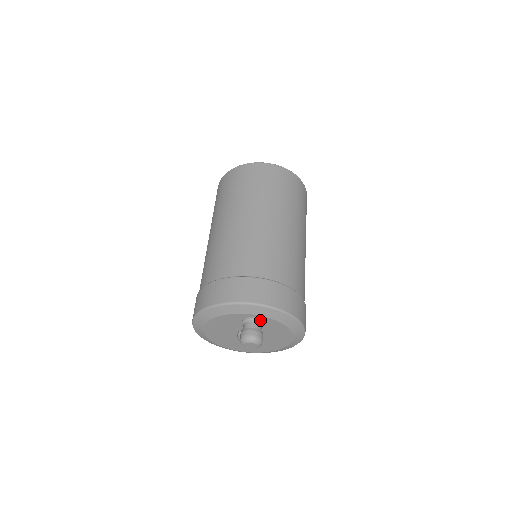
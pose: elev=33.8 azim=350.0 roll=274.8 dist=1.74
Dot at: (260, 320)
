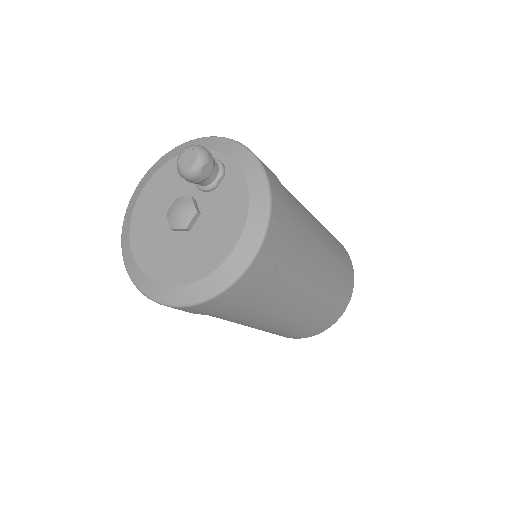
Dot at: (223, 165)
